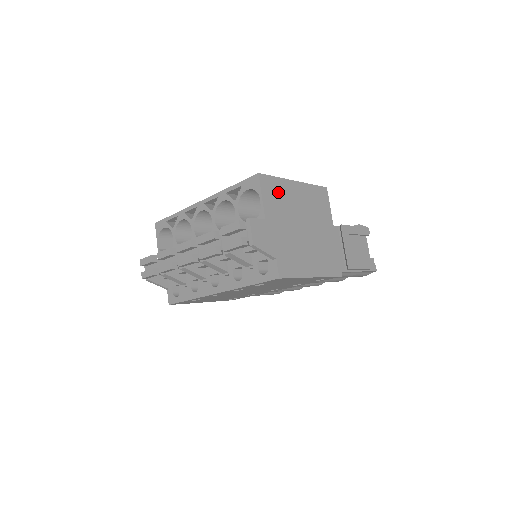
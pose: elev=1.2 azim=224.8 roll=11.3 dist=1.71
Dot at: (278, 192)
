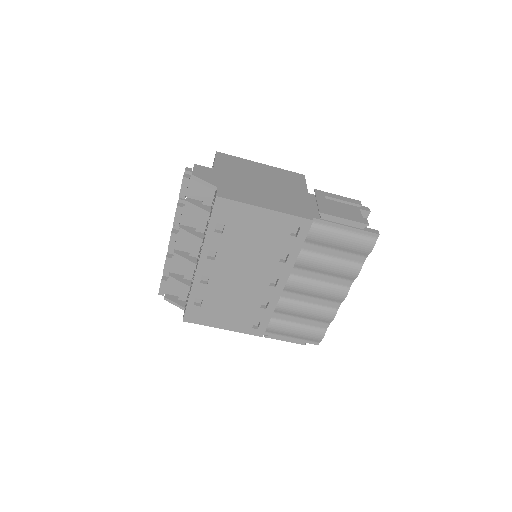
Dot at: (236, 163)
